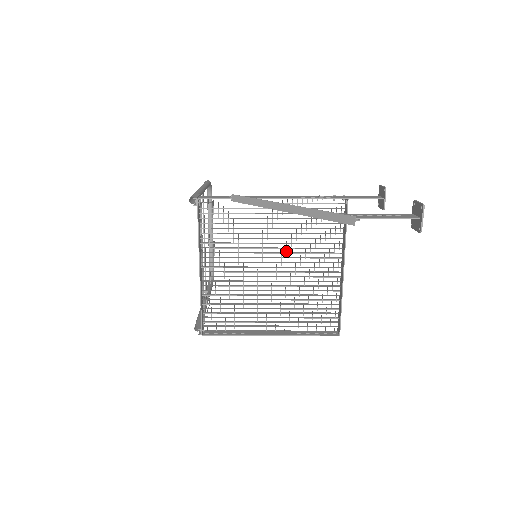
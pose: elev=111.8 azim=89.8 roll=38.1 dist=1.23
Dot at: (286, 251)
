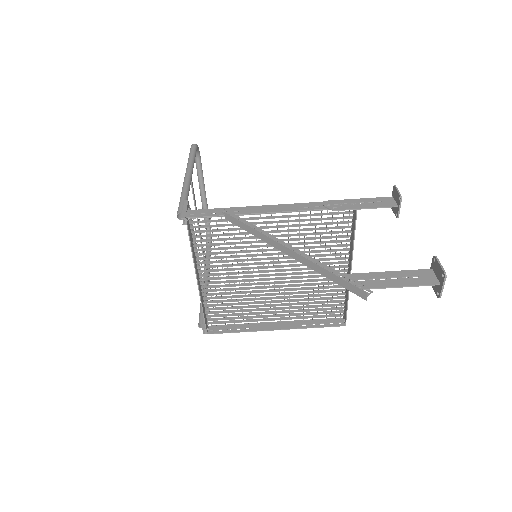
Dot at: (288, 256)
